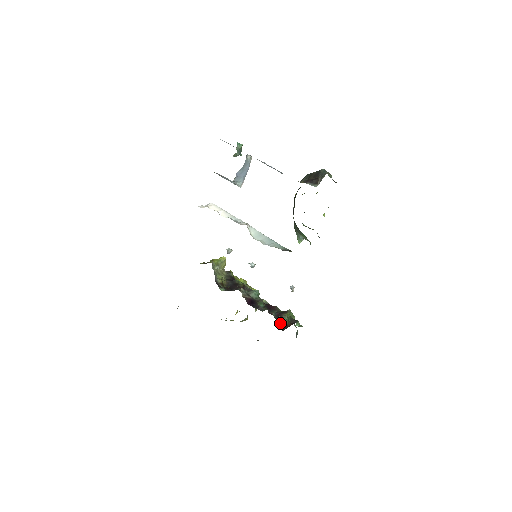
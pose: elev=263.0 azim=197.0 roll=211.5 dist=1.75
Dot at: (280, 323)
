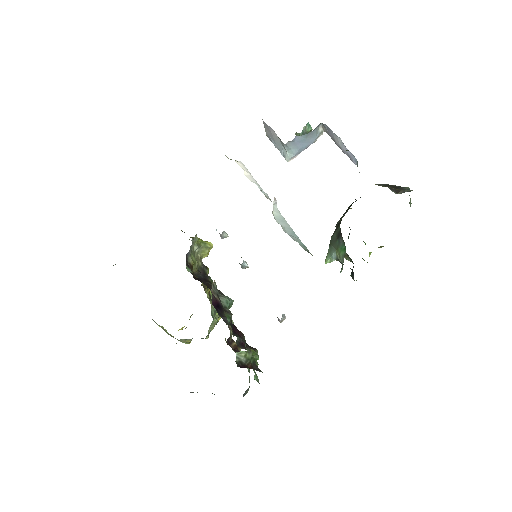
Dot at: (239, 355)
